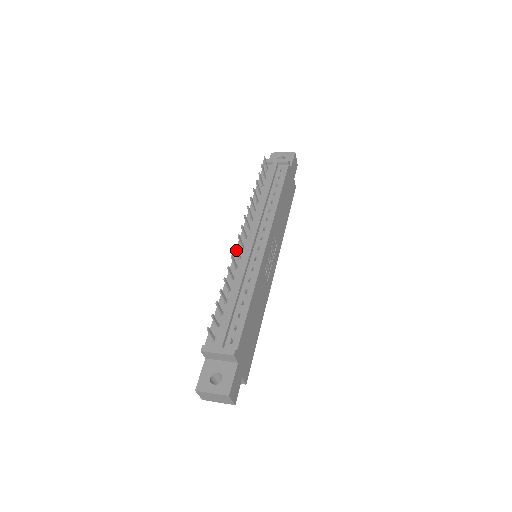
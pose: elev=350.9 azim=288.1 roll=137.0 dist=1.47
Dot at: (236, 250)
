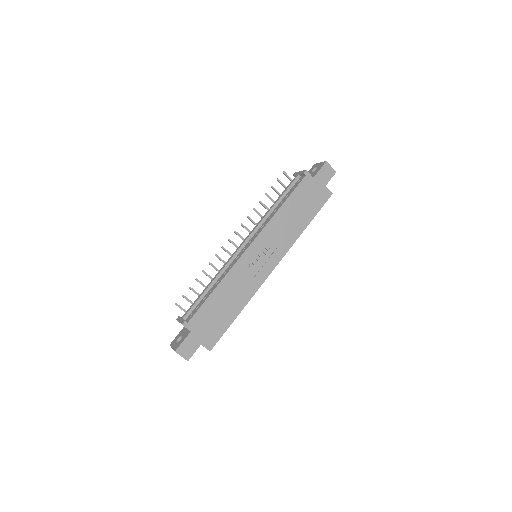
Dot at: (225, 251)
